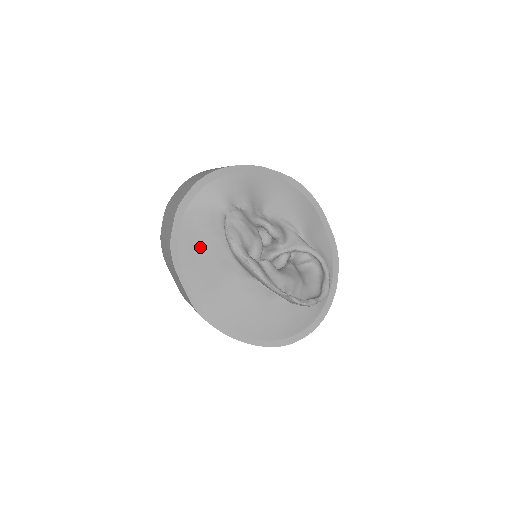
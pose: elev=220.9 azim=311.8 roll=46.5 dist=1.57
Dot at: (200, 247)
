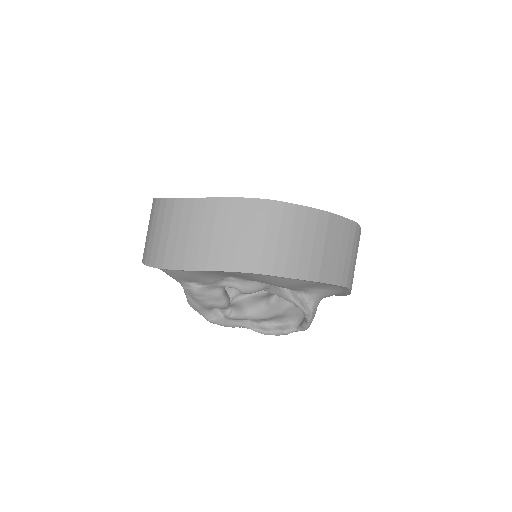
Dot at: occluded
